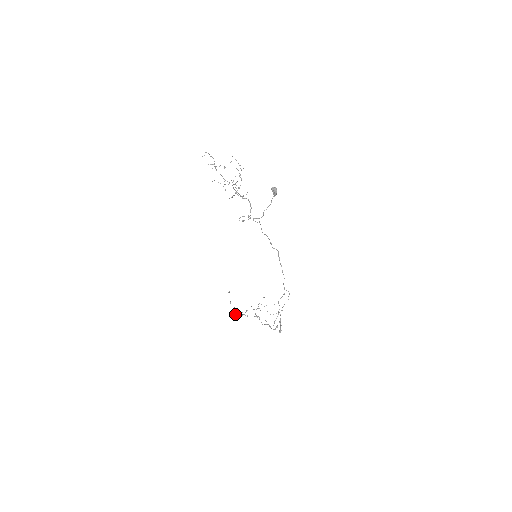
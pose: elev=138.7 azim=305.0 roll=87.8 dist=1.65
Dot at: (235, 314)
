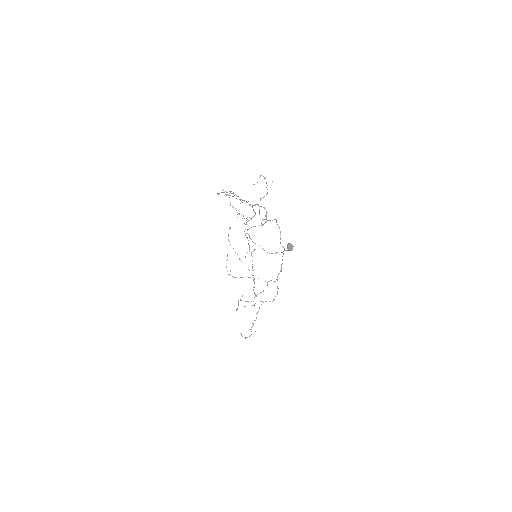
Dot at: (226, 260)
